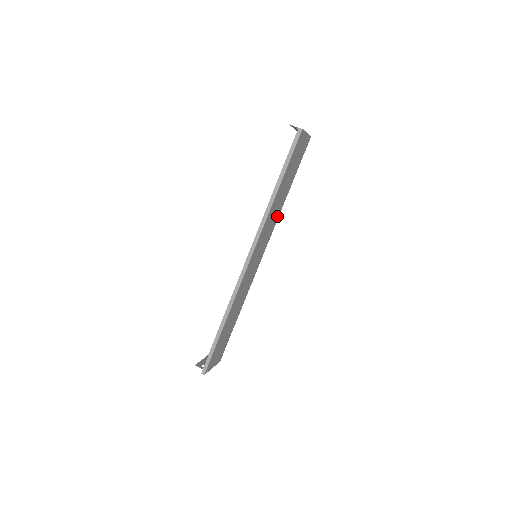
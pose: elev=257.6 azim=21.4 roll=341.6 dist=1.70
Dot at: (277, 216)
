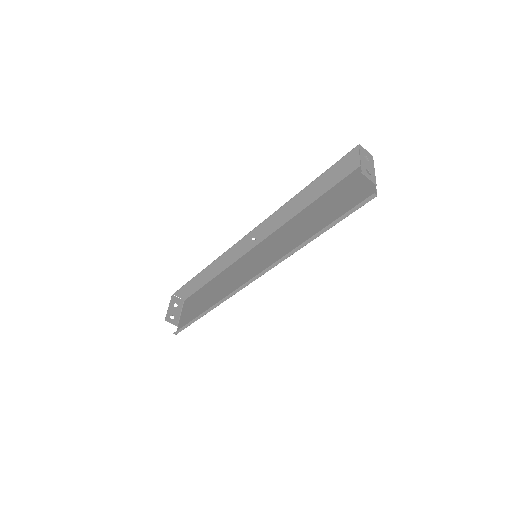
Dot at: (293, 222)
